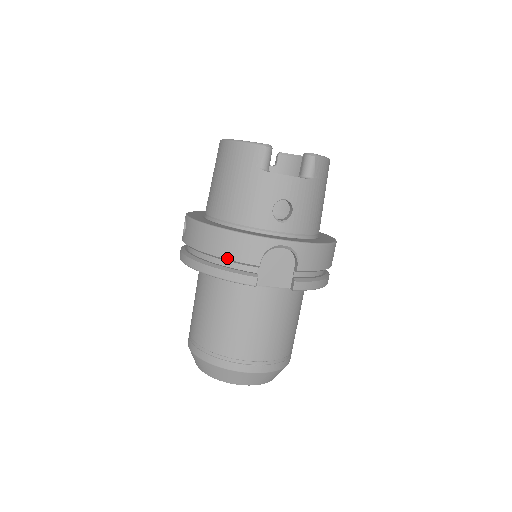
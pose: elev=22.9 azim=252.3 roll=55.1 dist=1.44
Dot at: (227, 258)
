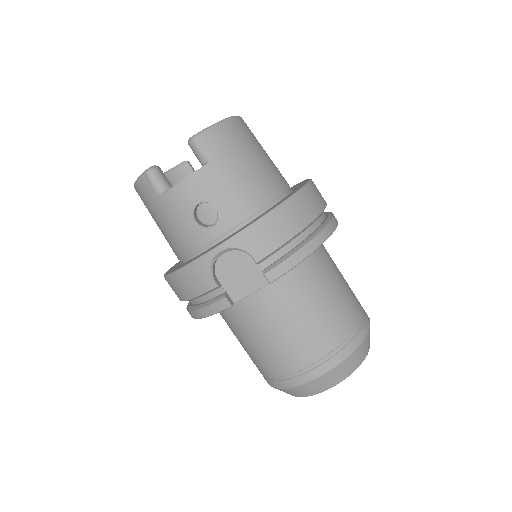
Dot at: (192, 297)
